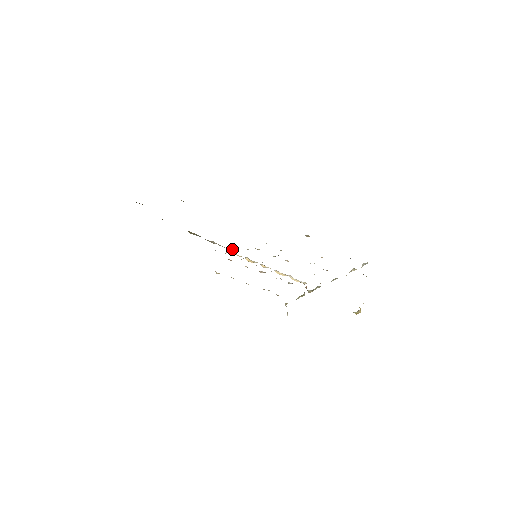
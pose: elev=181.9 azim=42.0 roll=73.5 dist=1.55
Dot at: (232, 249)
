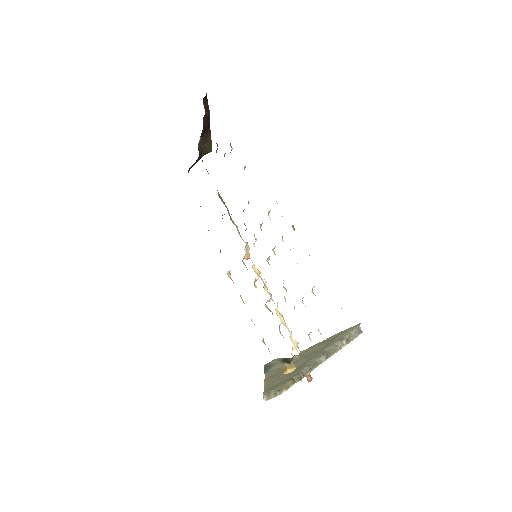
Dot at: (246, 243)
